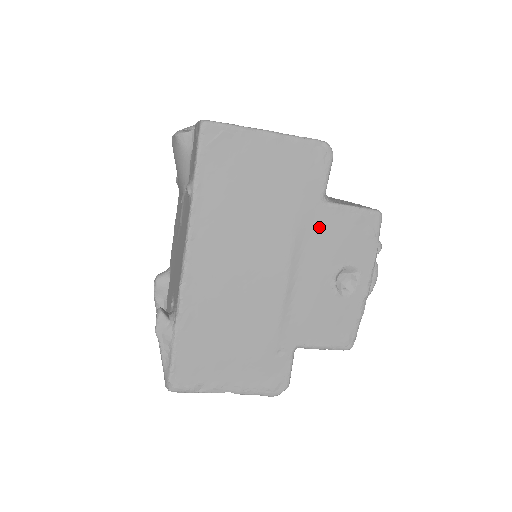
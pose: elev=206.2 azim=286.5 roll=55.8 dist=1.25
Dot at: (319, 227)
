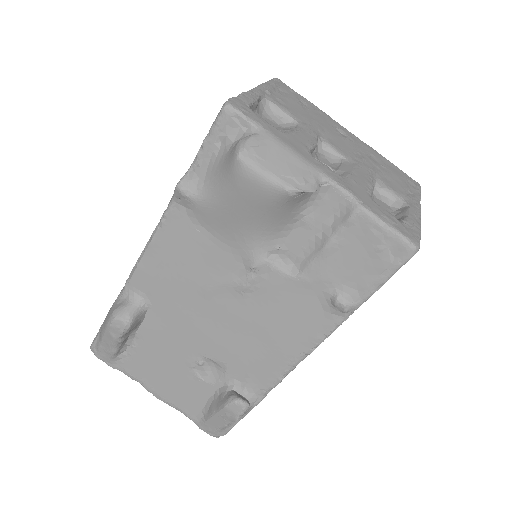
Dot at: occluded
